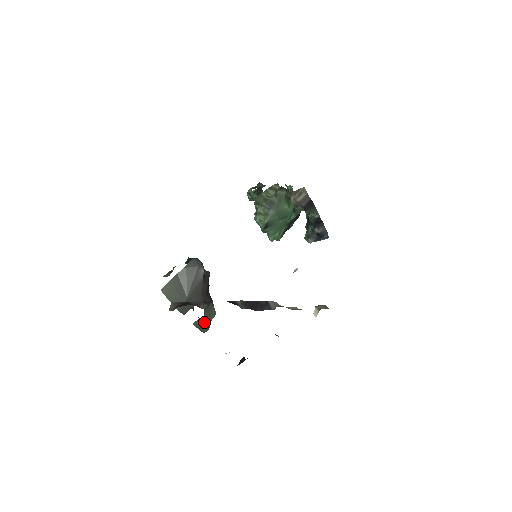
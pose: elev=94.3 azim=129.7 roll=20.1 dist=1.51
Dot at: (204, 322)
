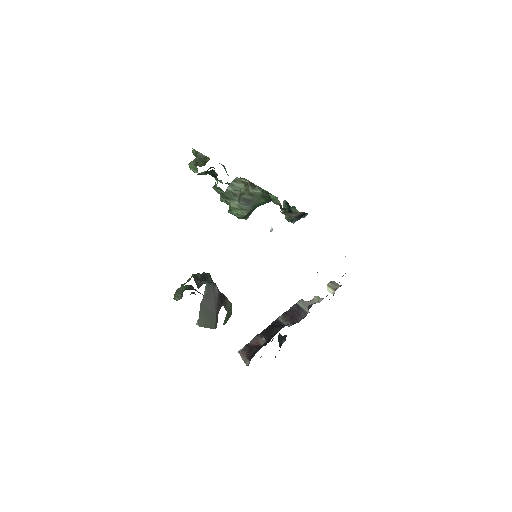
Dot at: (228, 316)
